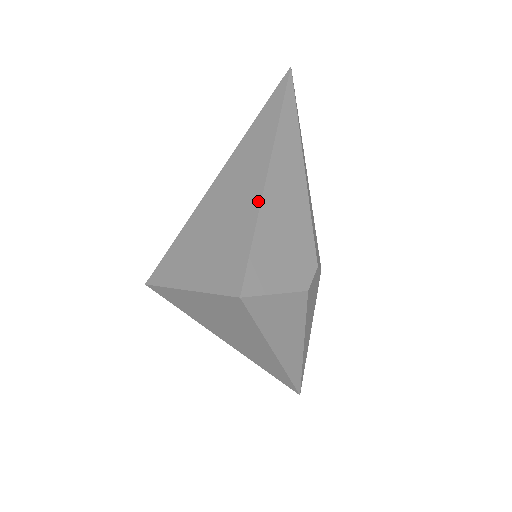
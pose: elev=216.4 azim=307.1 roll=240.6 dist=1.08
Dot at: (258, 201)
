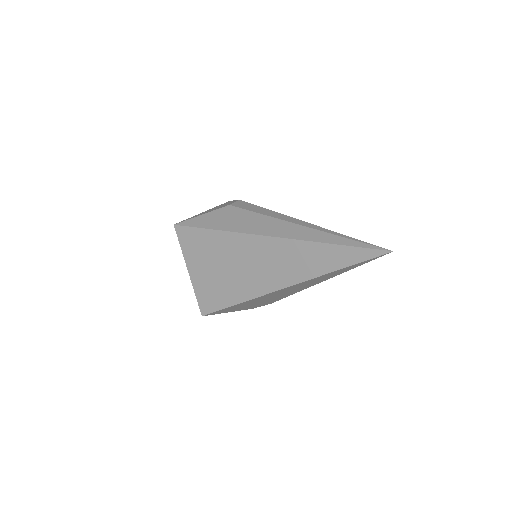
Dot at: (256, 295)
